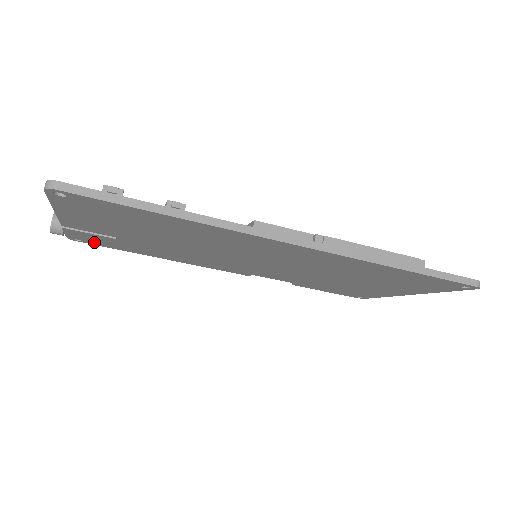
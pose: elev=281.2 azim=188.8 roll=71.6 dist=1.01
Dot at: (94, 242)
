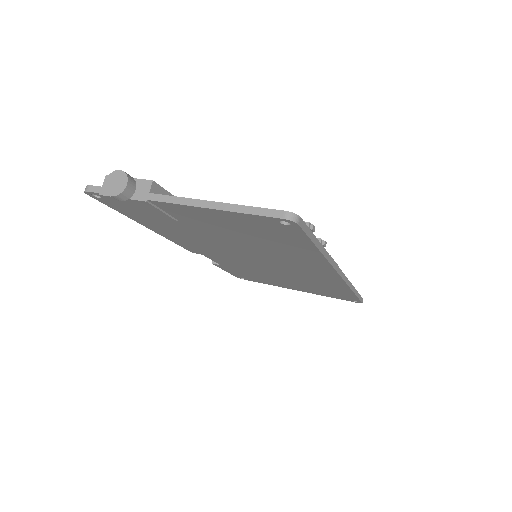
Dot at: (122, 207)
